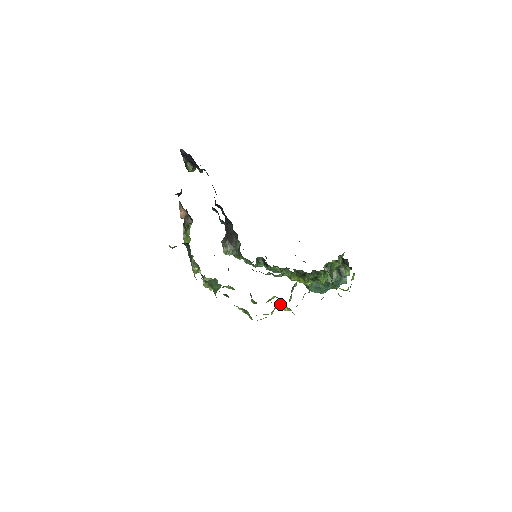
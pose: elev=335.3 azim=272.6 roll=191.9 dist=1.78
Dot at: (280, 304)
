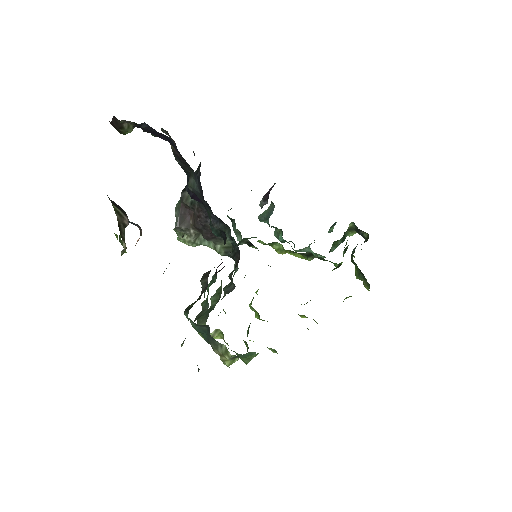
Dot at: (299, 315)
